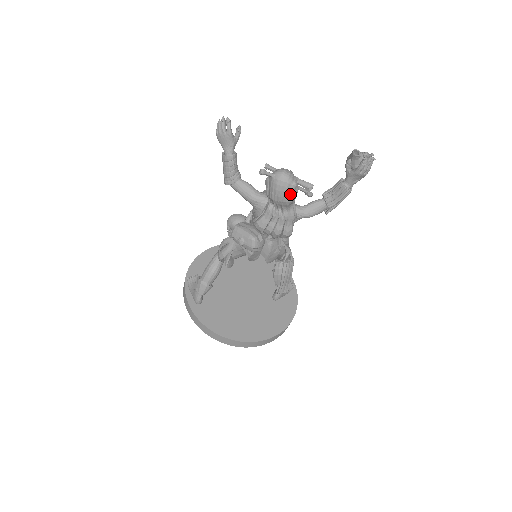
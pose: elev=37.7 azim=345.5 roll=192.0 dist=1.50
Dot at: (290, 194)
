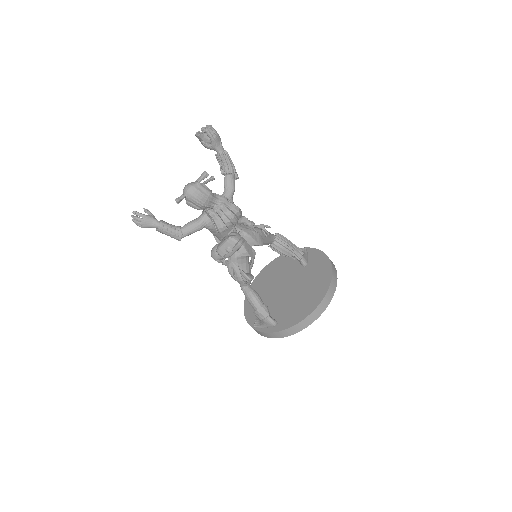
Dot at: (204, 190)
